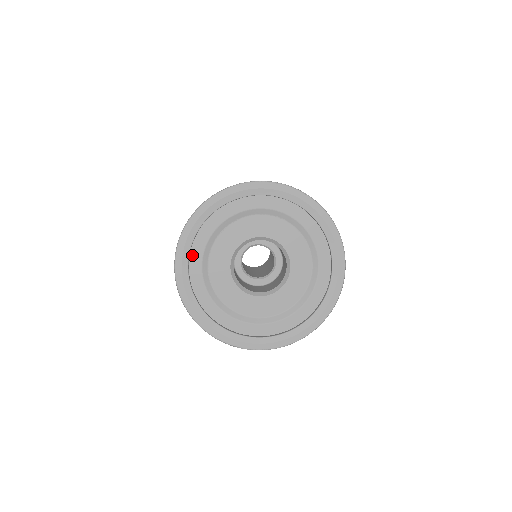
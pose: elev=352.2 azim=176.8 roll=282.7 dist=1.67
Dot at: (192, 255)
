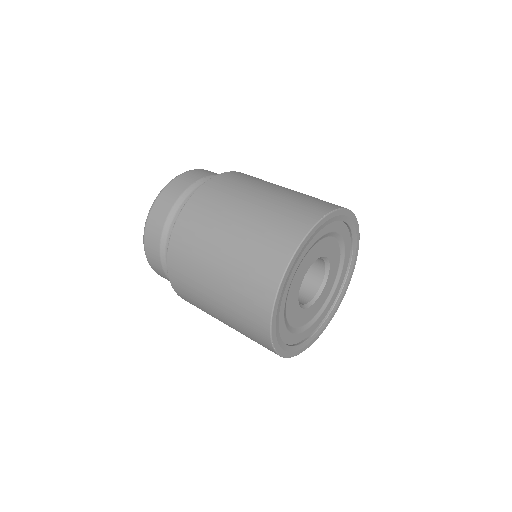
Dot at: occluded
